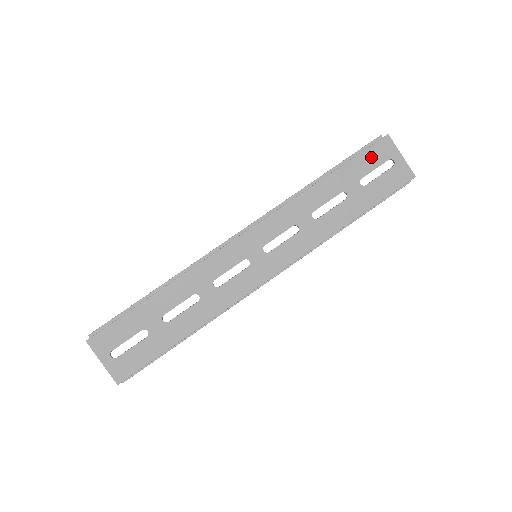
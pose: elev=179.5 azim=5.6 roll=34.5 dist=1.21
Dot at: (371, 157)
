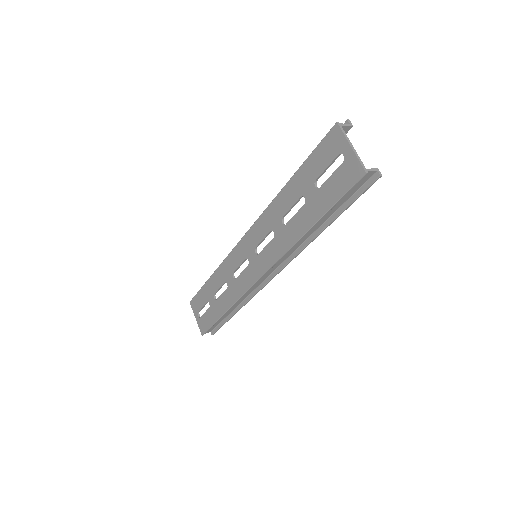
Dot at: (322, 154)
